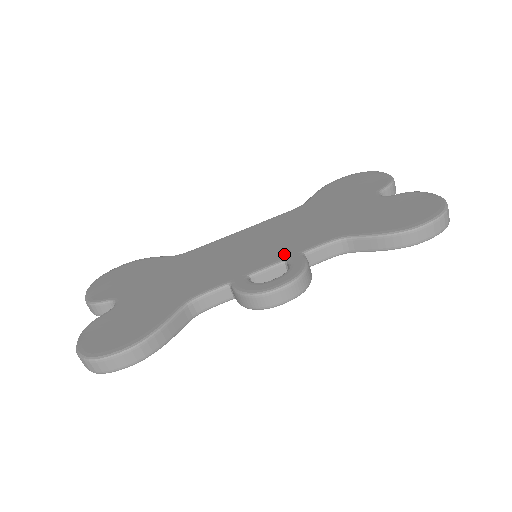
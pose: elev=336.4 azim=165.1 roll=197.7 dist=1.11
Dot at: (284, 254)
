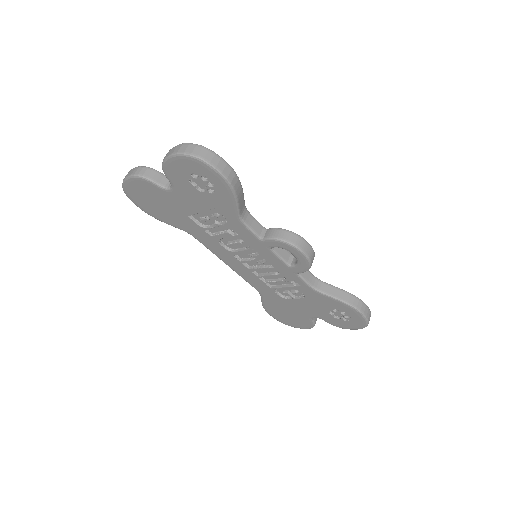
Dot at: occluded
